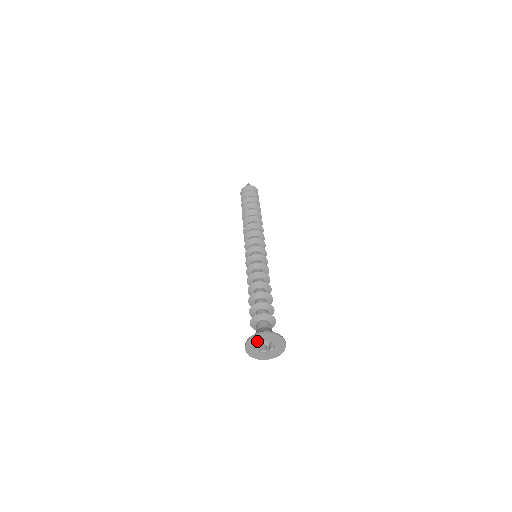
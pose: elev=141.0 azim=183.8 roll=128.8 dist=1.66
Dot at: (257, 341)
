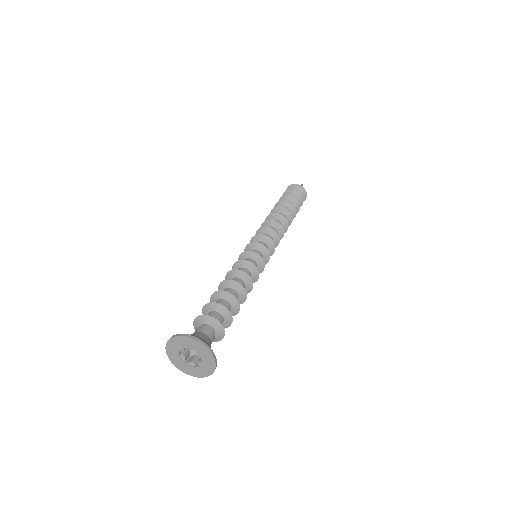
Dot at: (178, 346)
